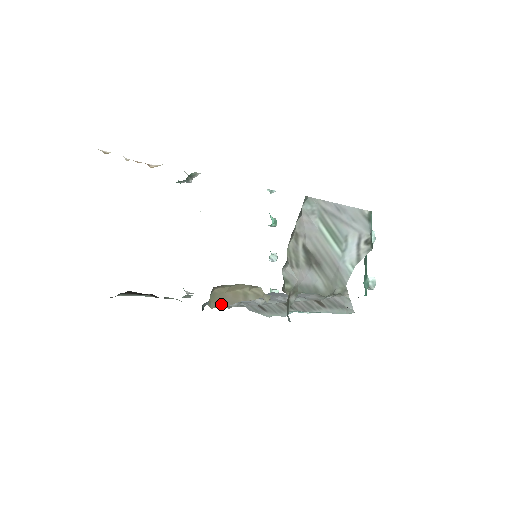
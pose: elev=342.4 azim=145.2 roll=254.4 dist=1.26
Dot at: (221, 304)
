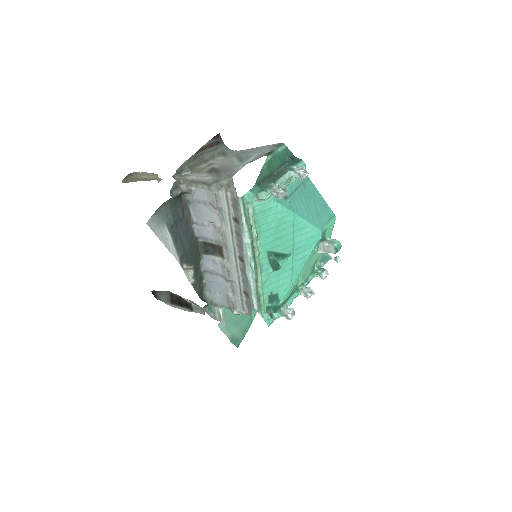
Dot at: occluded
